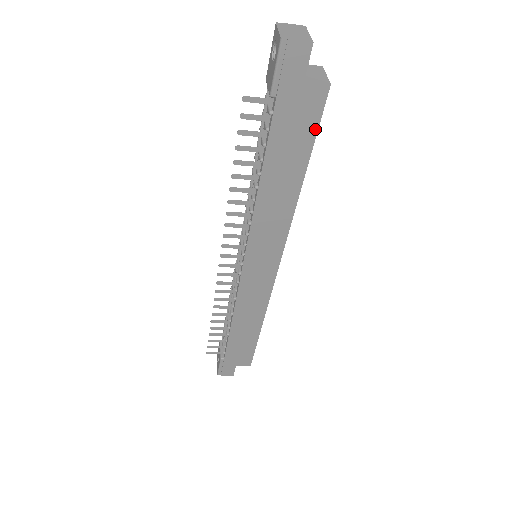
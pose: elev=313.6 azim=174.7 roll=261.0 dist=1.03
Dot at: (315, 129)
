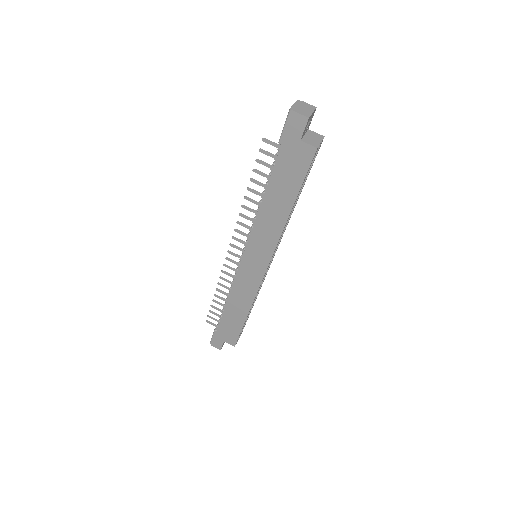
Dot at: (304, 175)
